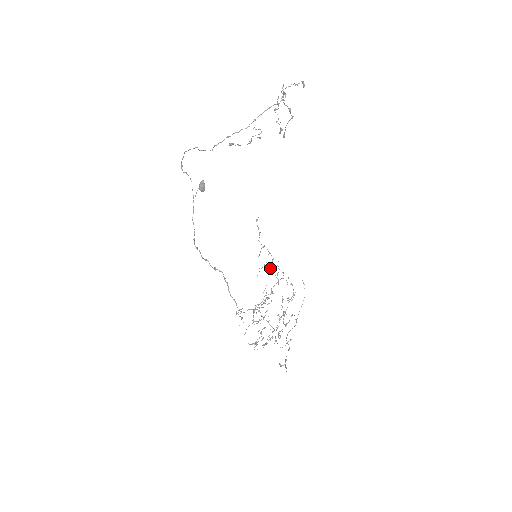
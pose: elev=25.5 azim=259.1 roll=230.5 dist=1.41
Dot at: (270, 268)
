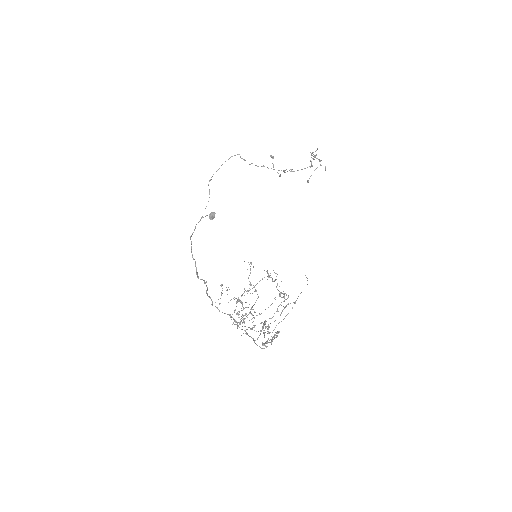
Dot at: (267, 272)
